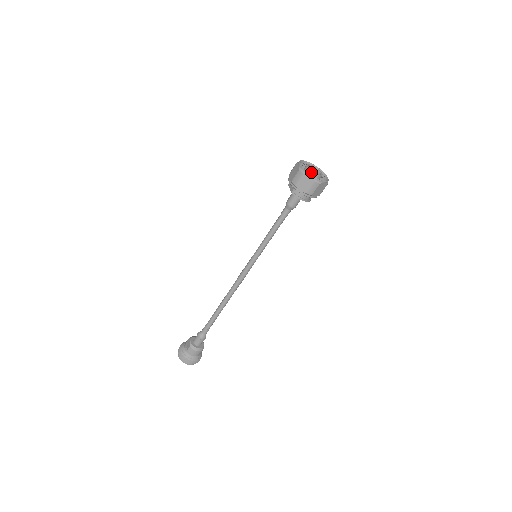
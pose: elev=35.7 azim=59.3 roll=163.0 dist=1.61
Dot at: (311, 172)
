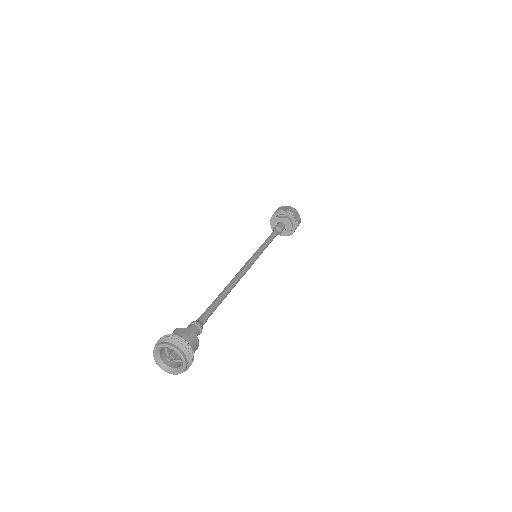
Dot at: occluded
